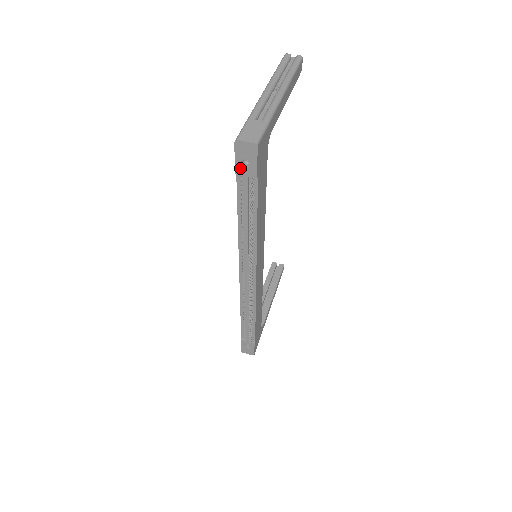
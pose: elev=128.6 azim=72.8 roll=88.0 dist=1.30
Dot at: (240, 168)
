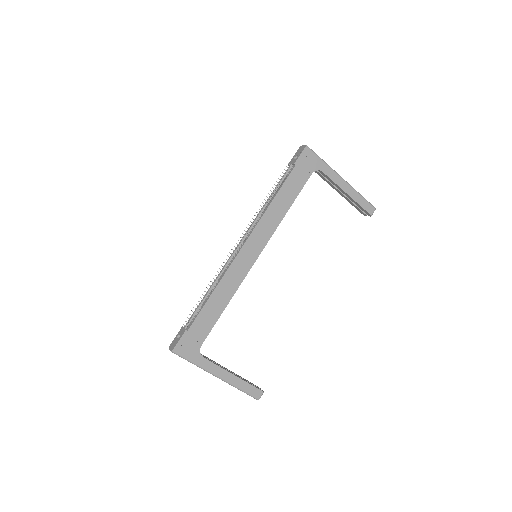
Dot at: (292, 161)
